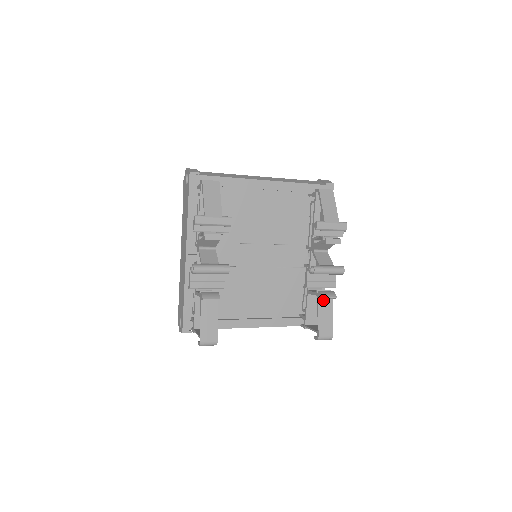
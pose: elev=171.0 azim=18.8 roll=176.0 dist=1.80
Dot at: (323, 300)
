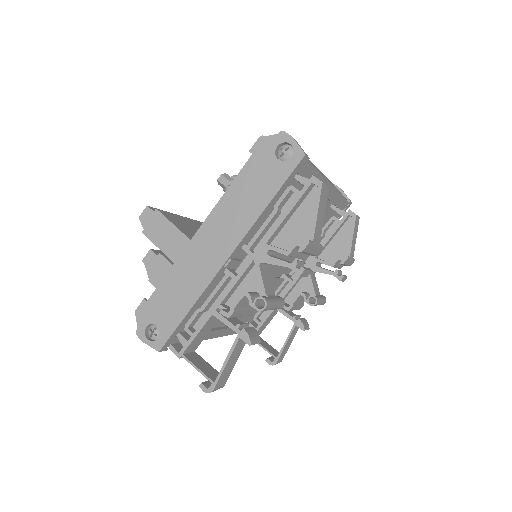
Dot at: (296, 327)
